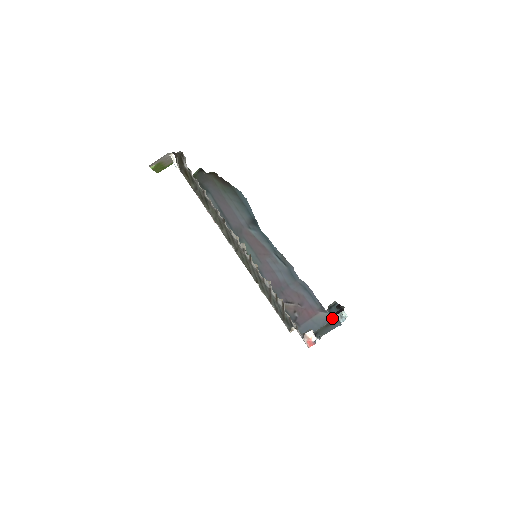
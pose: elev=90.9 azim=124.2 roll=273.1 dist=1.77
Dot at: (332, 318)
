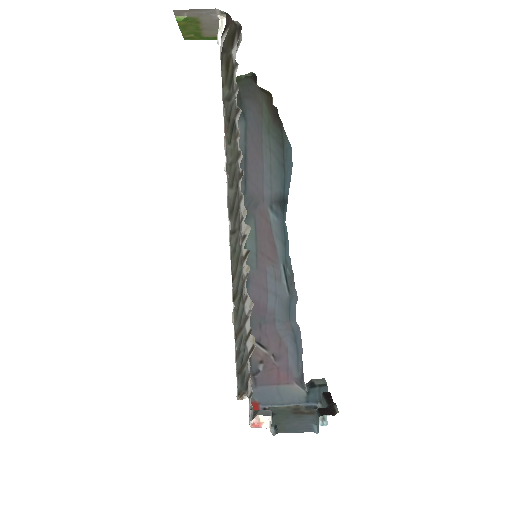
Dot at: (307, 401)
